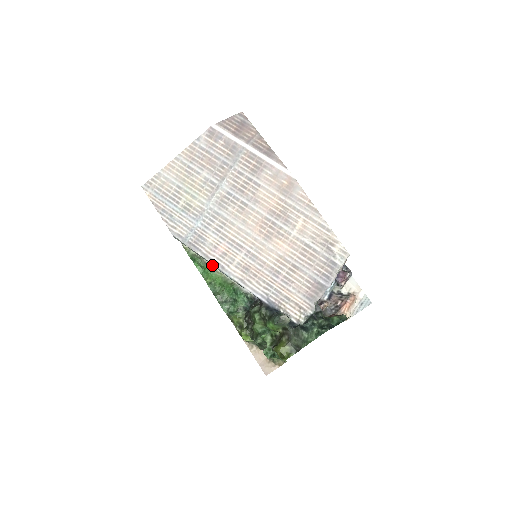
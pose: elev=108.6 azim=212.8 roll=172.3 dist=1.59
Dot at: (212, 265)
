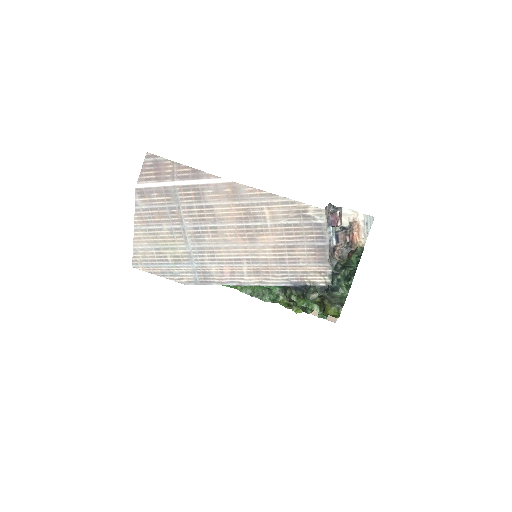
Dot at: occluded
